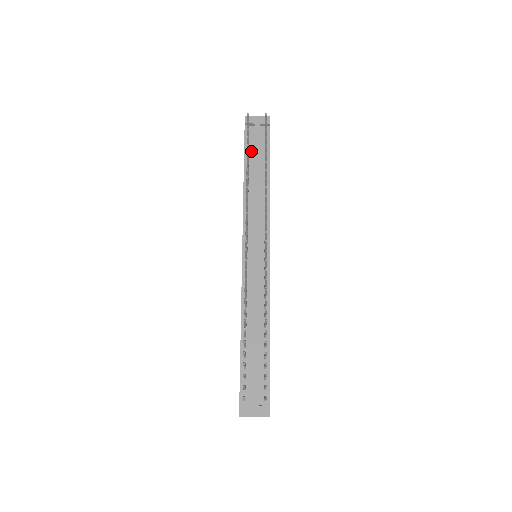
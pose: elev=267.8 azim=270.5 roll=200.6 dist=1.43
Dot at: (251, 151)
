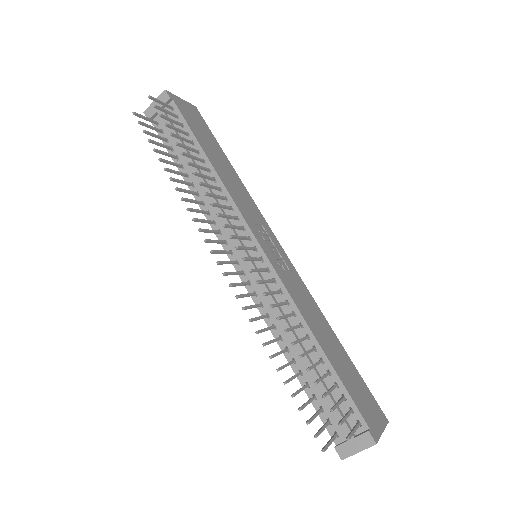
Dot at: (173, 145)
